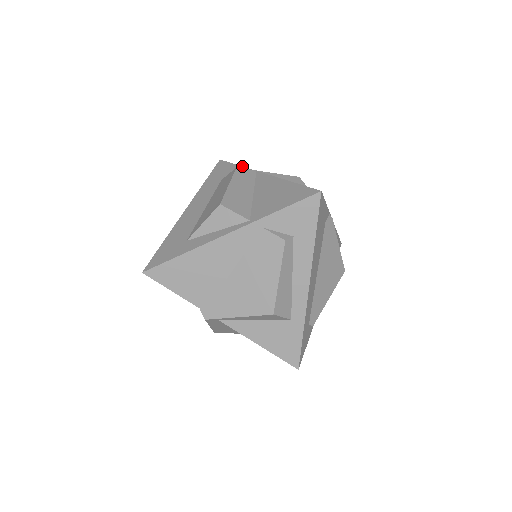
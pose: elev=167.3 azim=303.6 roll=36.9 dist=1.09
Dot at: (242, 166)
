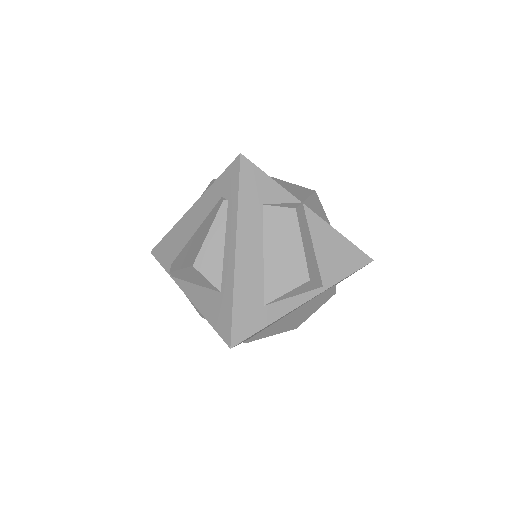
Dot at: (281, 186)
